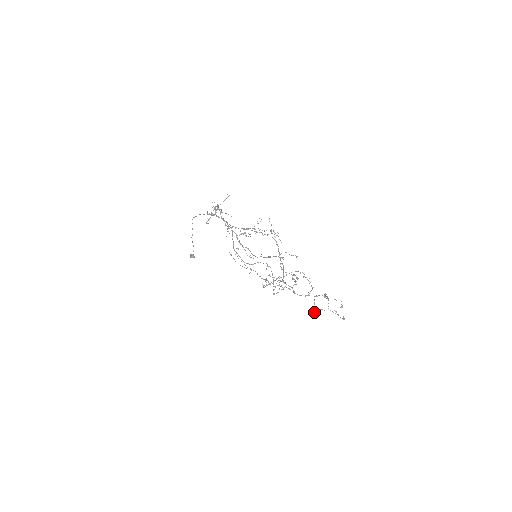
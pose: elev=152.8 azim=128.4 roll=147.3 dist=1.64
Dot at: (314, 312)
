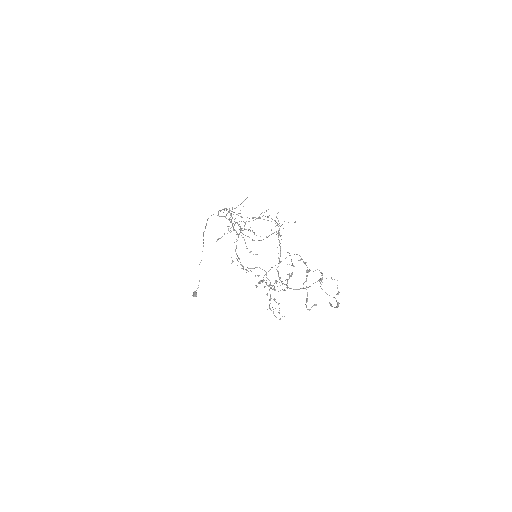
Dot at: occluded
